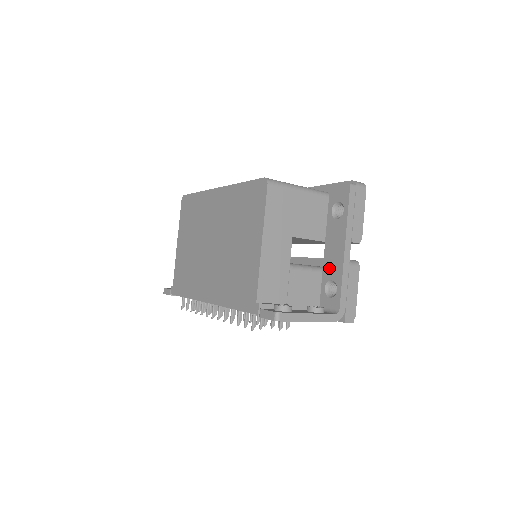
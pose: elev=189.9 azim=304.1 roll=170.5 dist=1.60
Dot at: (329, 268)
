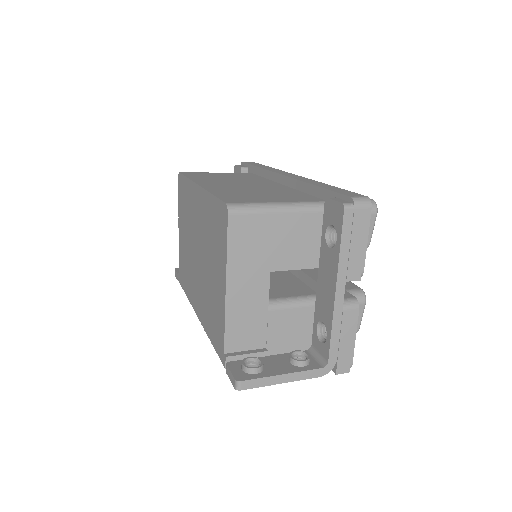
Dot at: (321, 306)
